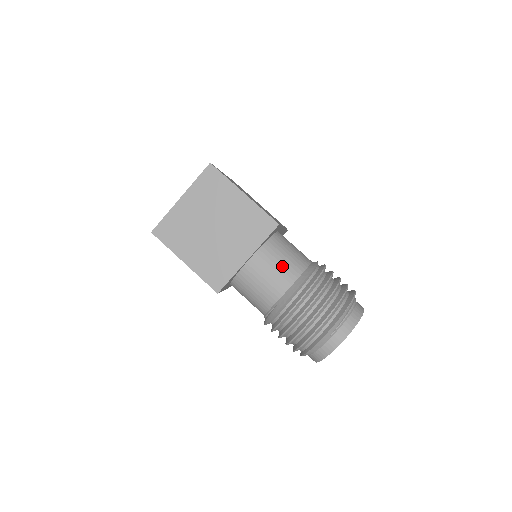
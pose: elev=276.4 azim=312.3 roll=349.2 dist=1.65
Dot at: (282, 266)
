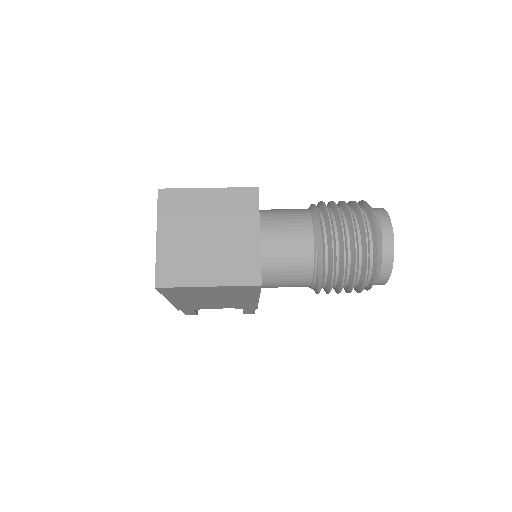
Dot at: (290, 221)
